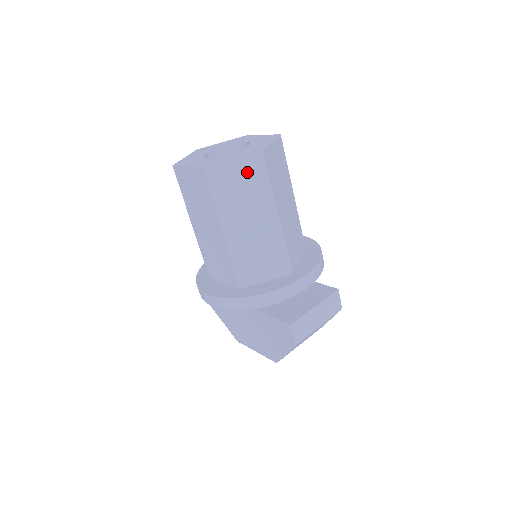
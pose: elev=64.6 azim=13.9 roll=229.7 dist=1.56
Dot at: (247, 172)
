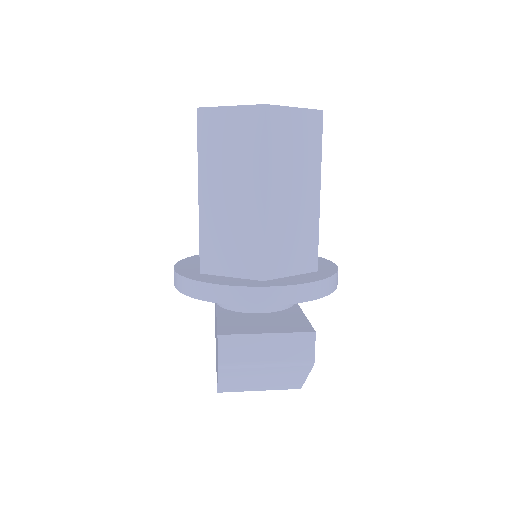
Dot at: (241, 127)
